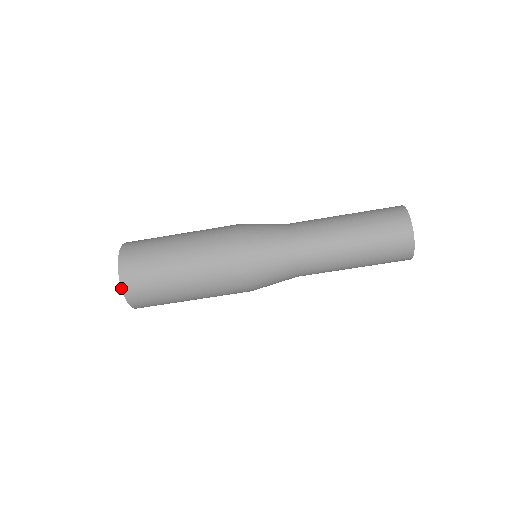
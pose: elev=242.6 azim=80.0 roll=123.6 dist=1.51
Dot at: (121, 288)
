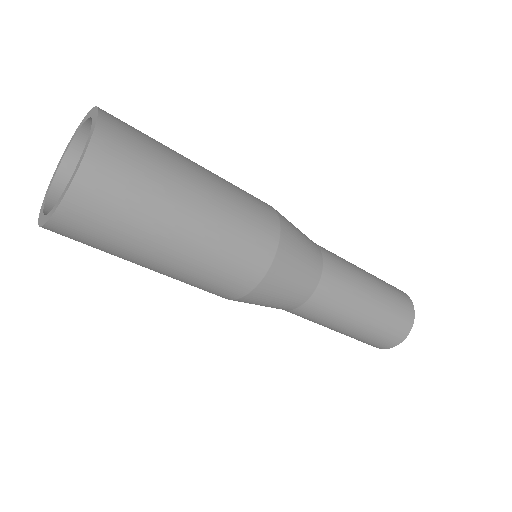
Dot at: (86, 150)
